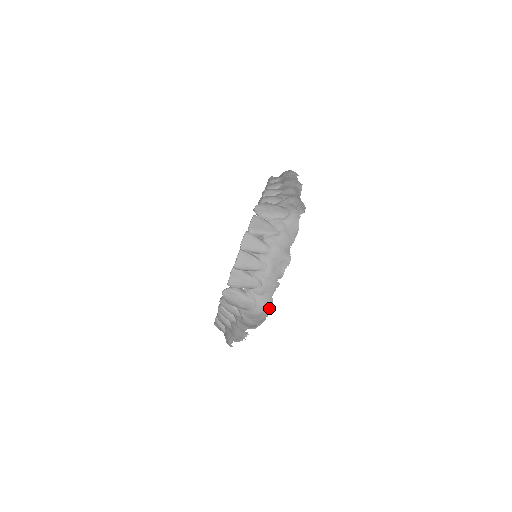
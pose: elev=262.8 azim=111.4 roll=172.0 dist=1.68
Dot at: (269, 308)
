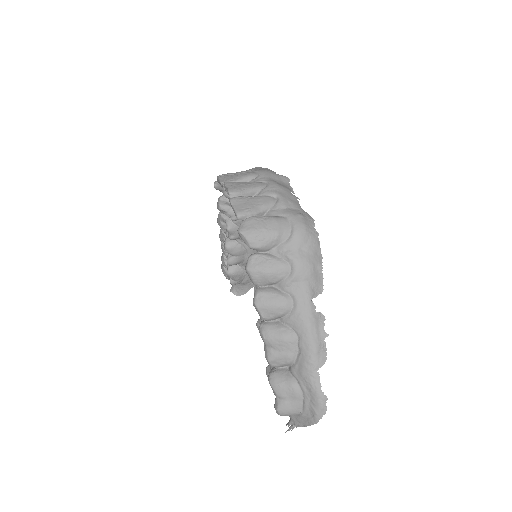
Dot at: (309, 219)
